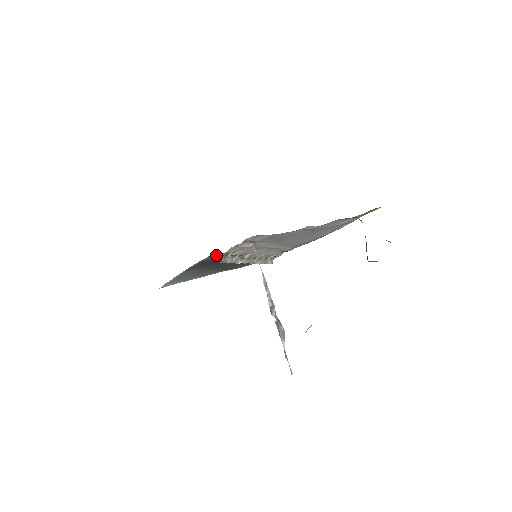
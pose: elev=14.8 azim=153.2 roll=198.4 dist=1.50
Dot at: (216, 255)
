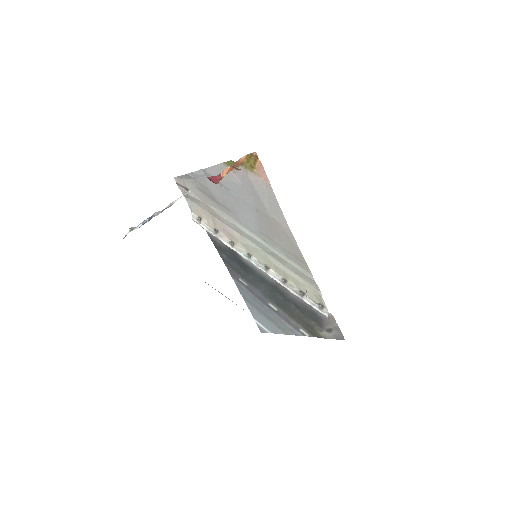
Dot at: occluded
